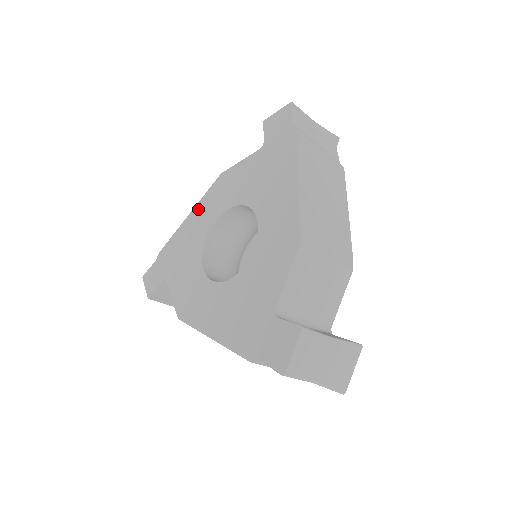
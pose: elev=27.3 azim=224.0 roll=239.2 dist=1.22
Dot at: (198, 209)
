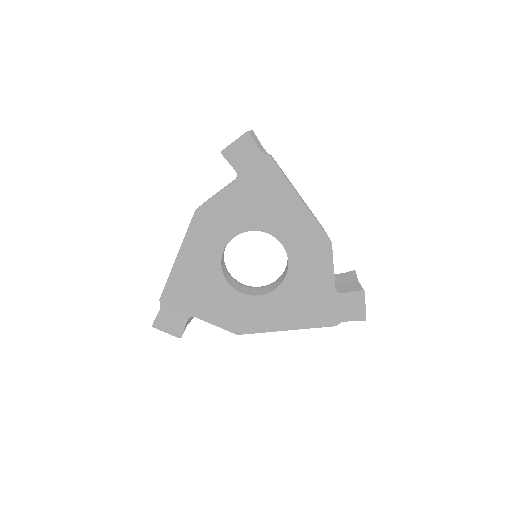
Dot at: (188, 248)
